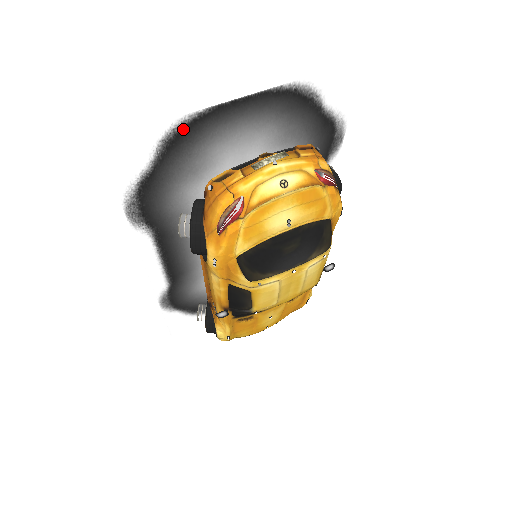
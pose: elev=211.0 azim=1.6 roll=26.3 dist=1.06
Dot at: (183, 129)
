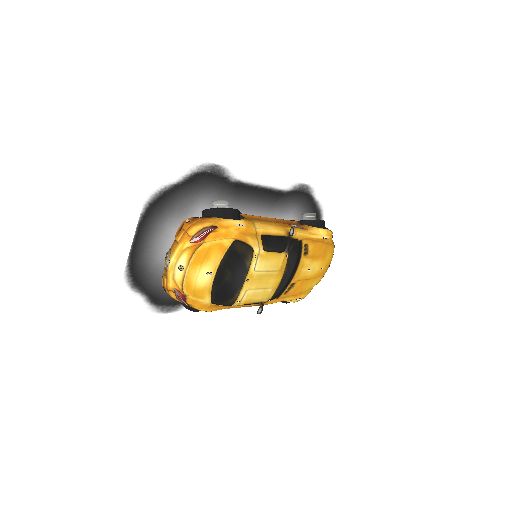
Dot at: (132, 276)
